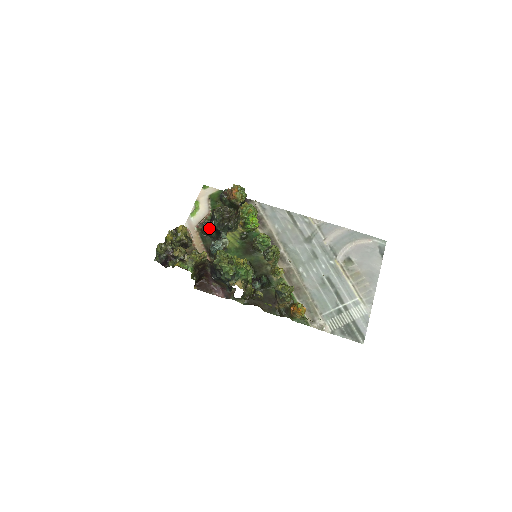
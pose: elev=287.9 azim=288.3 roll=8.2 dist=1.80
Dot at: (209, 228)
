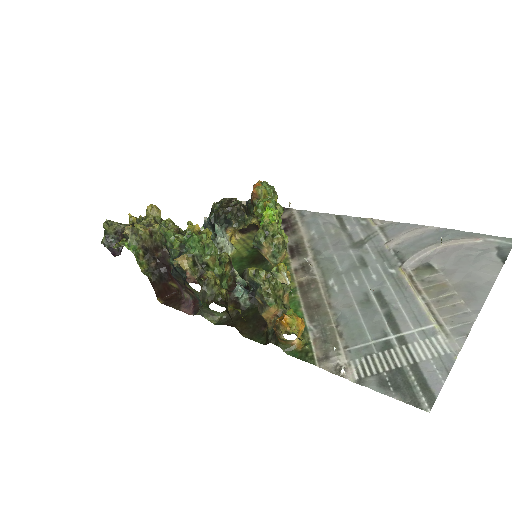
Dot at: occluded
